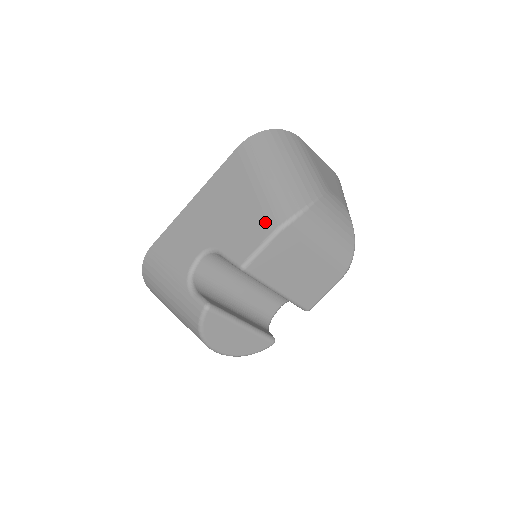
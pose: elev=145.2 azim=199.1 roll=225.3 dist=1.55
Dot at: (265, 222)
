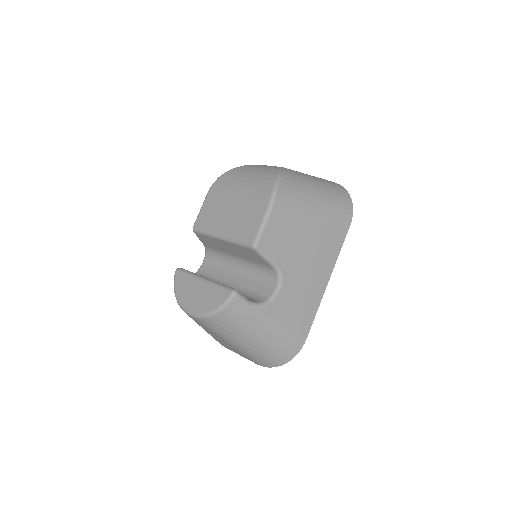
Dot at: occluded
